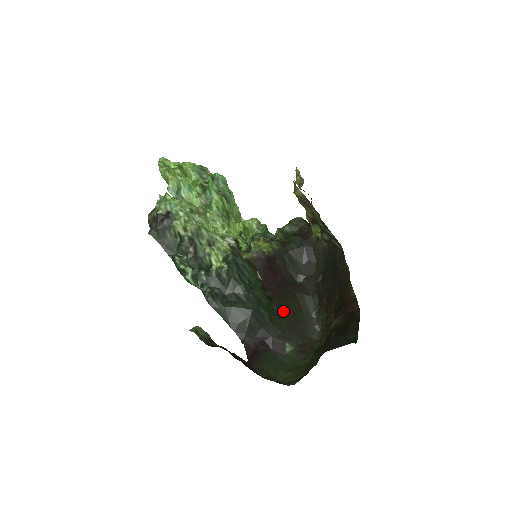
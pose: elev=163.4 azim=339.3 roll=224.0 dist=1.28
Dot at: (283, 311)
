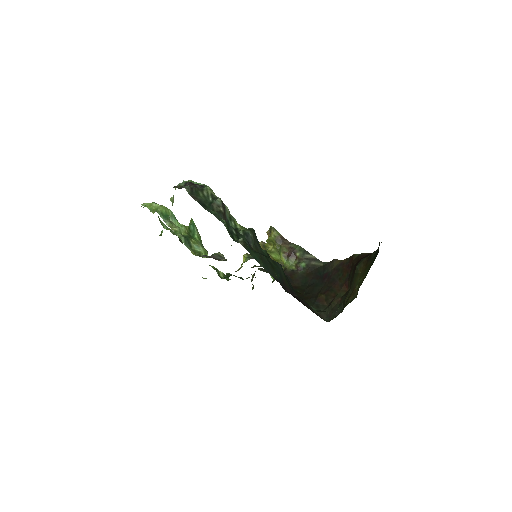
Dot at: occluded
